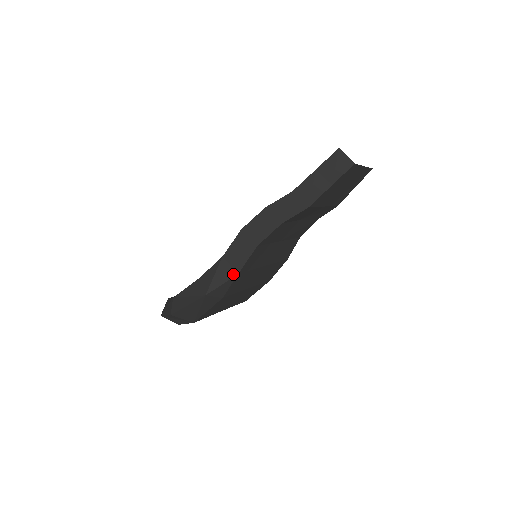
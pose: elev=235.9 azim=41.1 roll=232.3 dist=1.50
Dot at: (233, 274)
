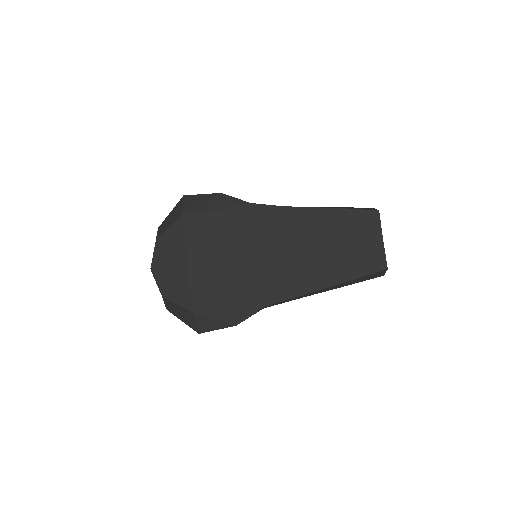
Dot at: (248, 202)
